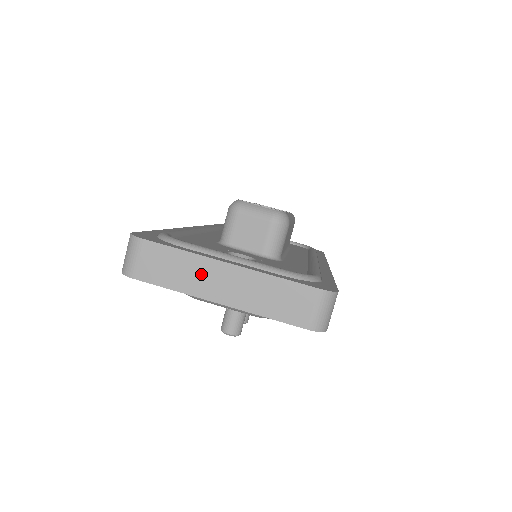
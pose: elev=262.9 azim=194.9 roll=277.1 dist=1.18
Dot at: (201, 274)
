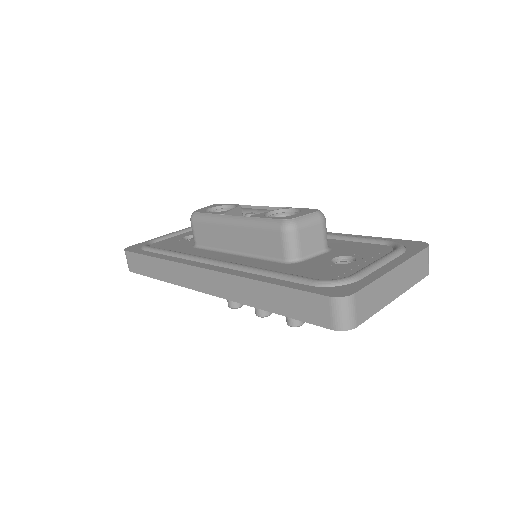
Dot at: (386, 288)
